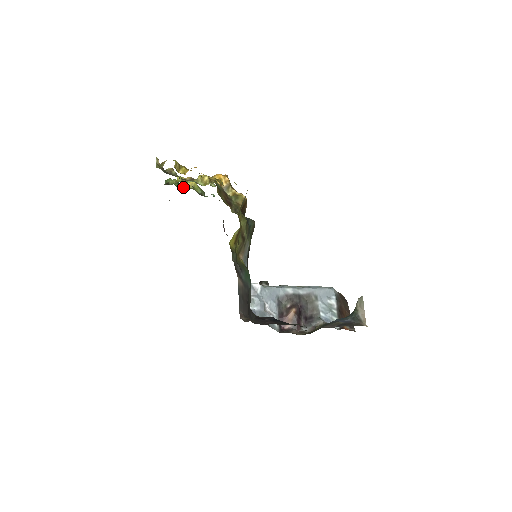
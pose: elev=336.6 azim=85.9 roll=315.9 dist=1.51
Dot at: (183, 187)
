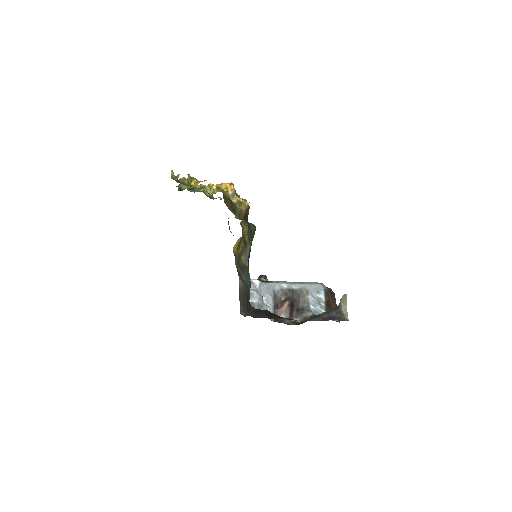
Dot at: occluded
